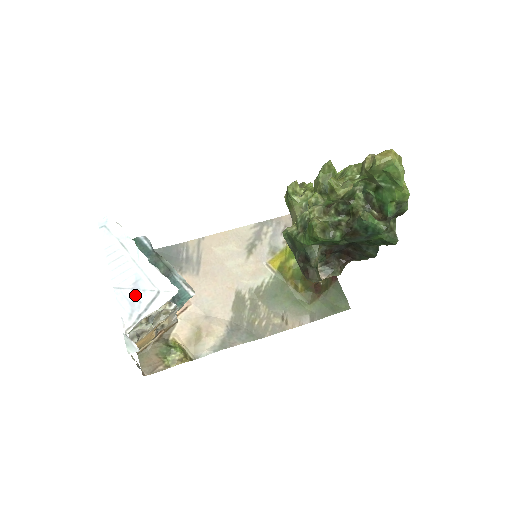
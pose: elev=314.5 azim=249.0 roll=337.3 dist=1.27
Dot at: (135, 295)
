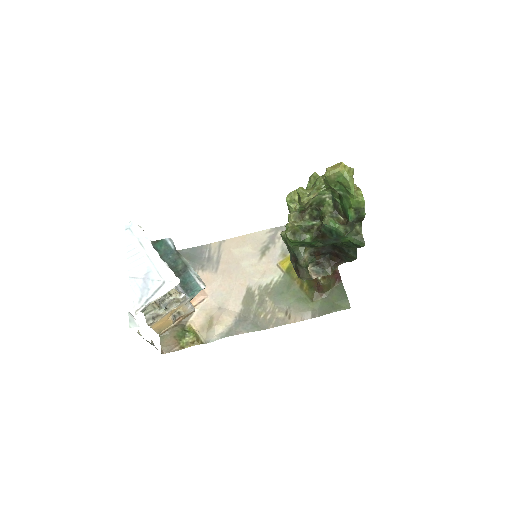
Dot at: (145, 284)
